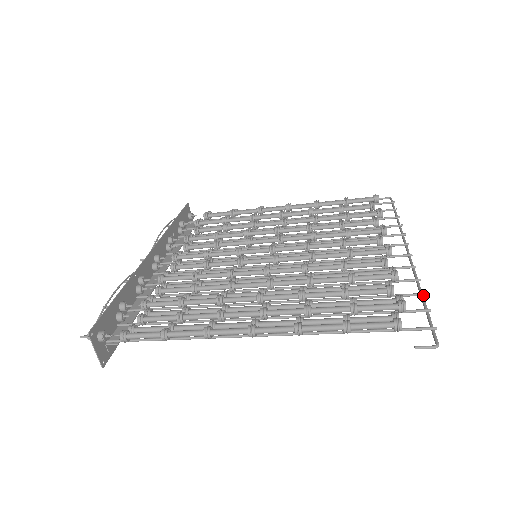
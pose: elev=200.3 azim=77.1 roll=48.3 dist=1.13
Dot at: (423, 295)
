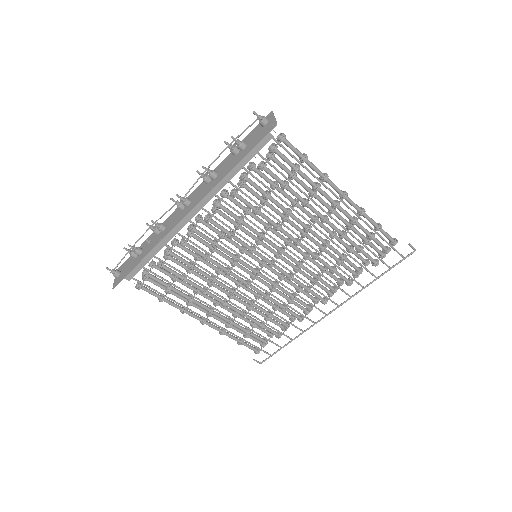
Dot at: (377, 277)
